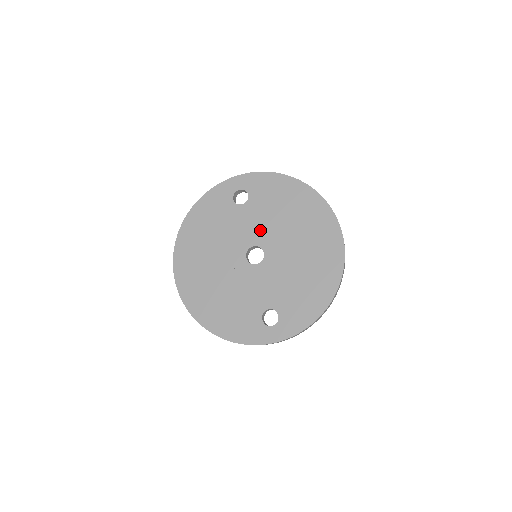
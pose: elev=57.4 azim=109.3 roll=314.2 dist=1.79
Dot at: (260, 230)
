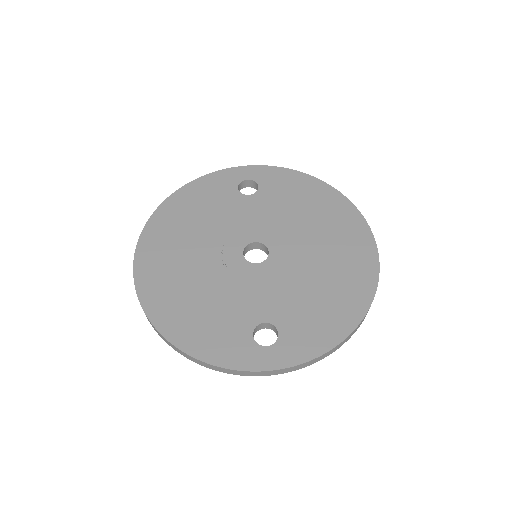
Dot at: (268, 225)
